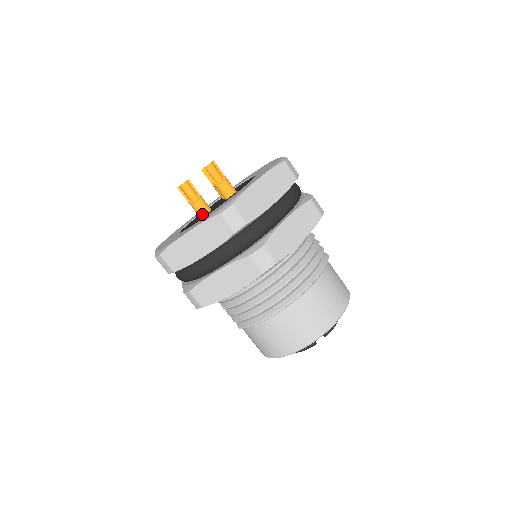
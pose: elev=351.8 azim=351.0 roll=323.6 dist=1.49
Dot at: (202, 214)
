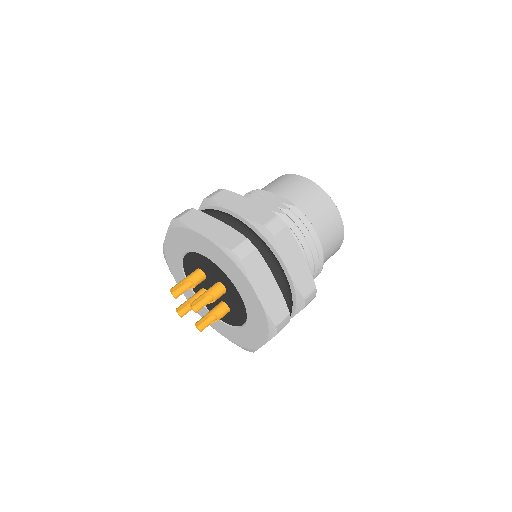
Dot at: occluded
